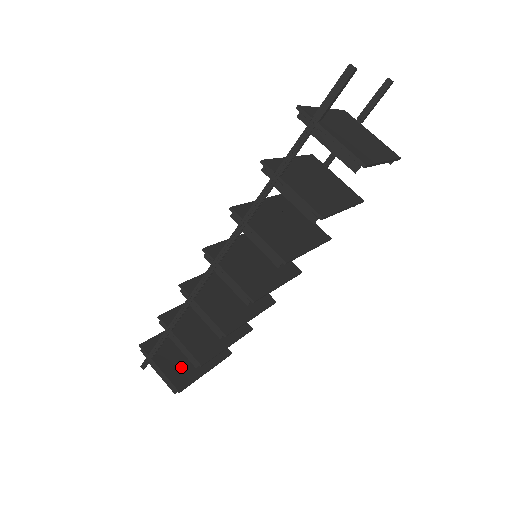
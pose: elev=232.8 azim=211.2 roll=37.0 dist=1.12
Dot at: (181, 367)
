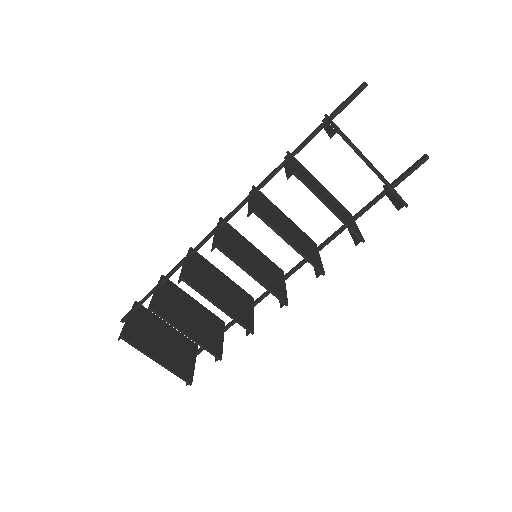
Dot at: (143, 336)
